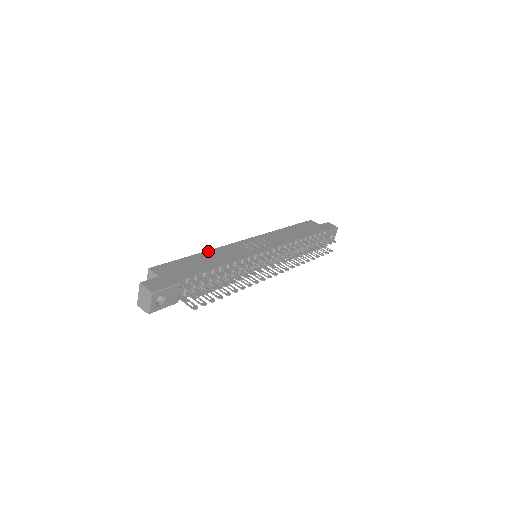
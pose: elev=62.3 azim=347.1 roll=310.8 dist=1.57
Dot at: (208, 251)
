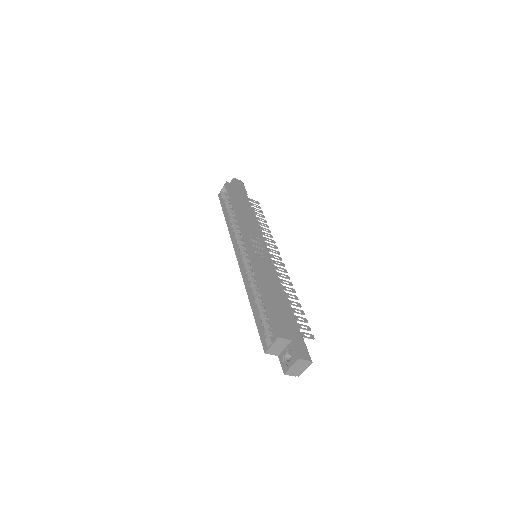
Dot at: (261, 281)
